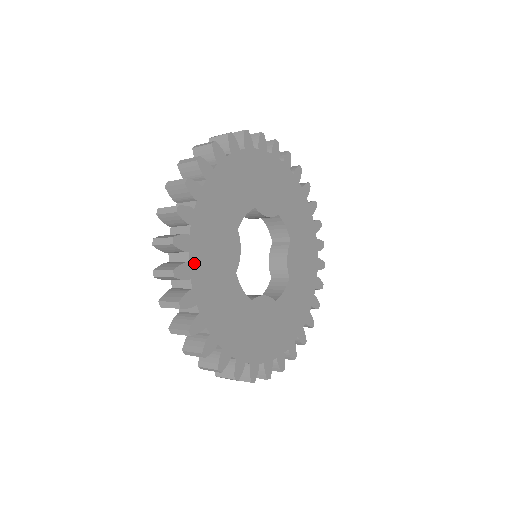
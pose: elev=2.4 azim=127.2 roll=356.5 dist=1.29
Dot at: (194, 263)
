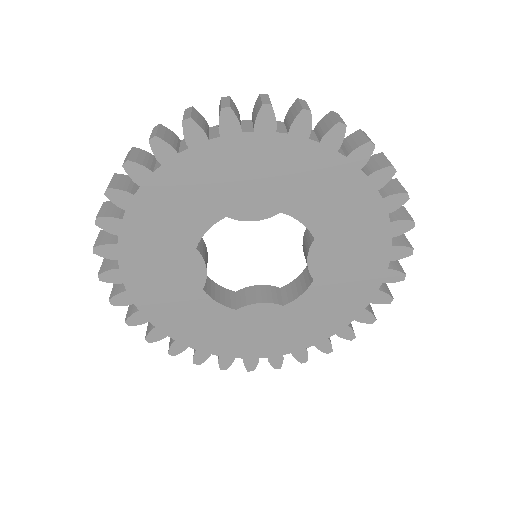
Dot at: (134, 290)
